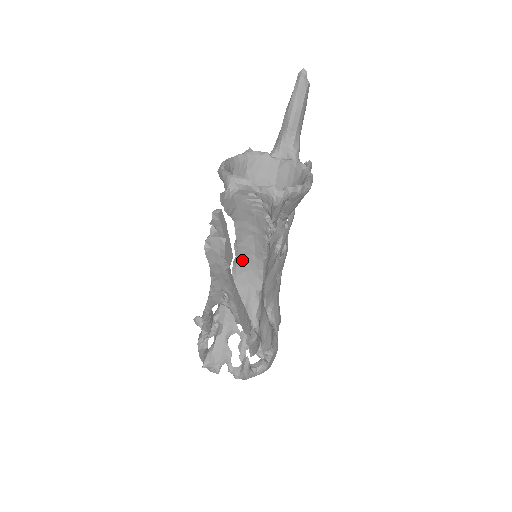
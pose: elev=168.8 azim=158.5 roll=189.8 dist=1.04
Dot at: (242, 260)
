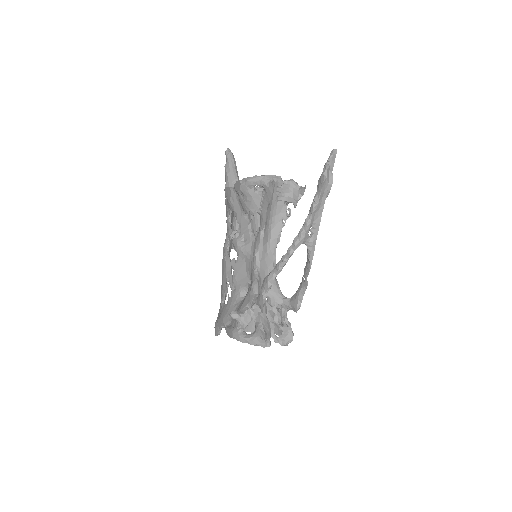
Dot at: (263, 248)
